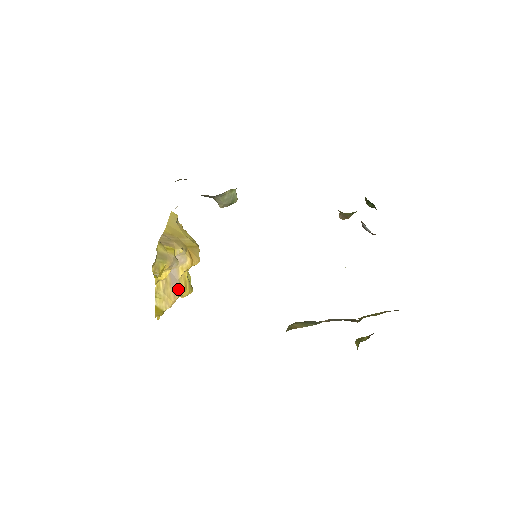
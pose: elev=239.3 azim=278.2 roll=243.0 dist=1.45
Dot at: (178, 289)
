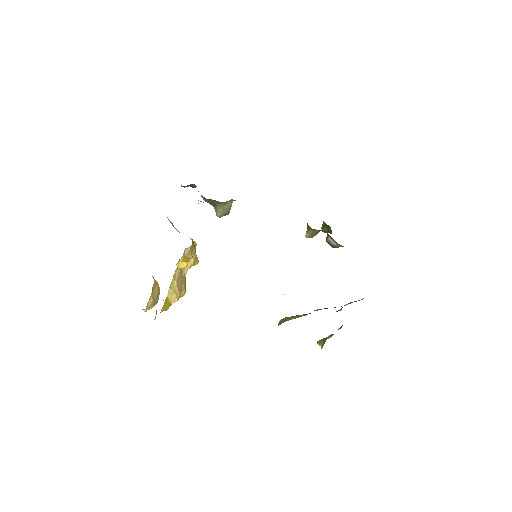
Dot at: (182, 286)
